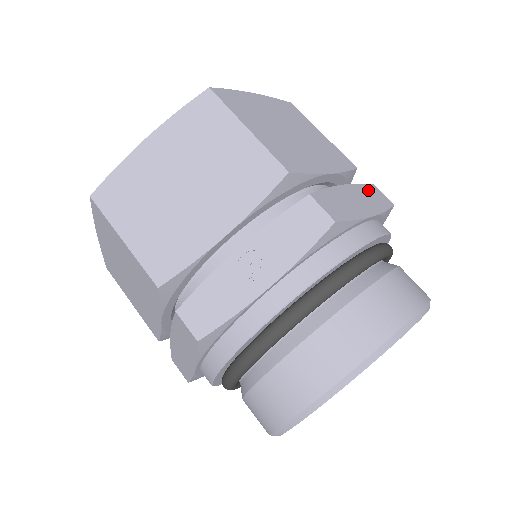
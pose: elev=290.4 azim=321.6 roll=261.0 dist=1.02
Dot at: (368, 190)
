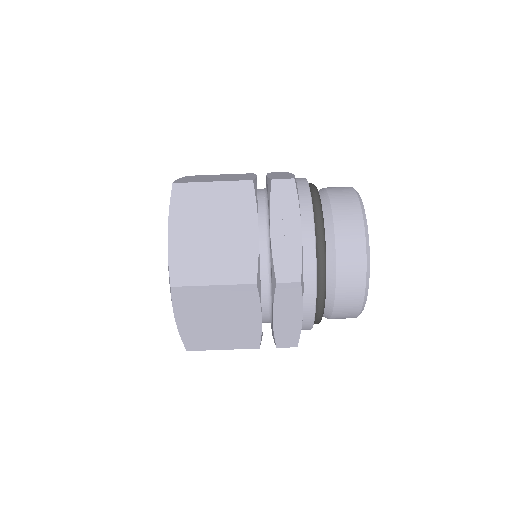
Dot at: occluded
